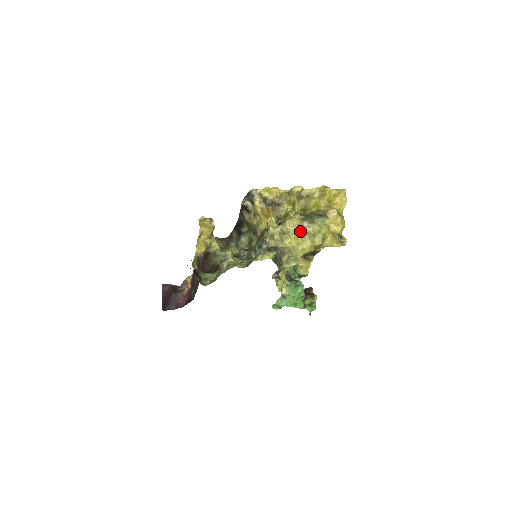
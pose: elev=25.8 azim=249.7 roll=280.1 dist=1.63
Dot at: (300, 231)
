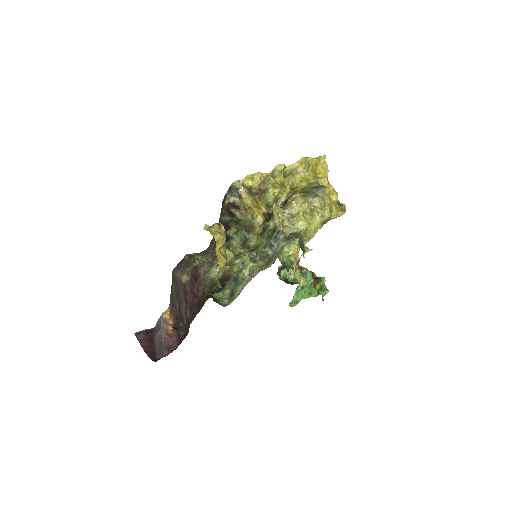
Dot at: (307, 209)
